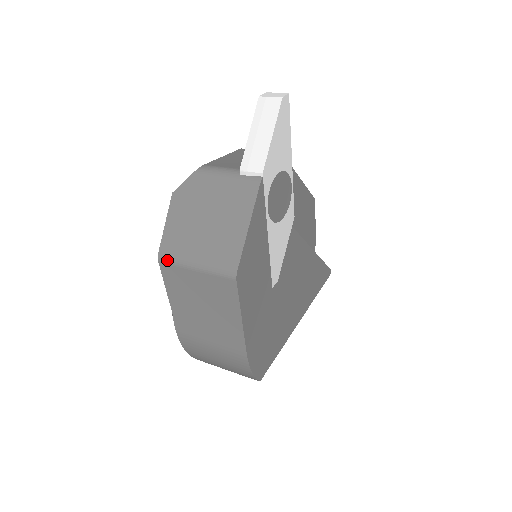
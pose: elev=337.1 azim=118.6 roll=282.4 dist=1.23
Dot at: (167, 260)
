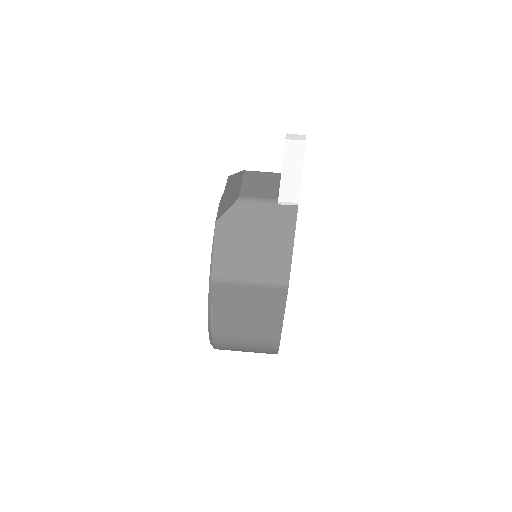
Dot at: (221, 280)
